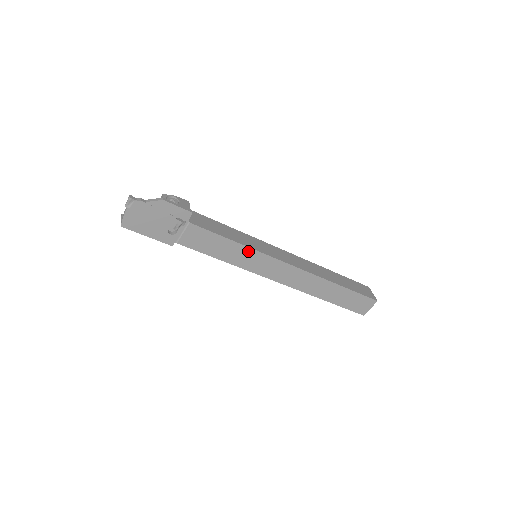
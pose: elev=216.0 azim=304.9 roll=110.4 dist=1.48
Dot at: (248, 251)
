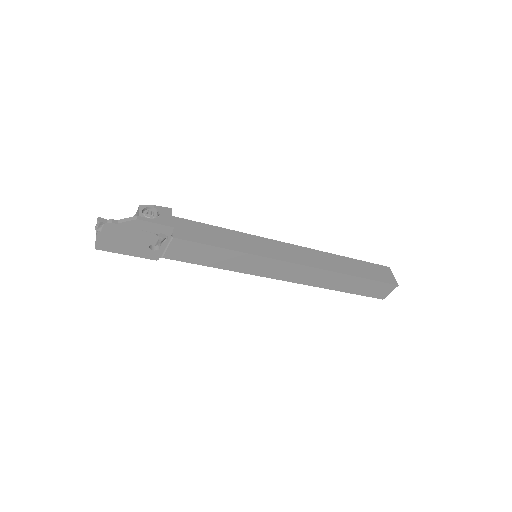
Dot at: (245, 256)
